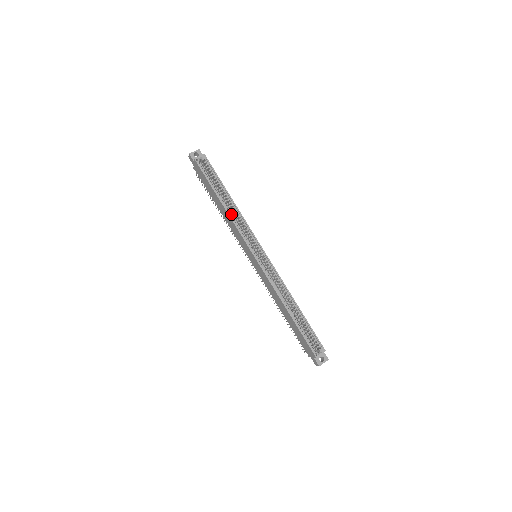
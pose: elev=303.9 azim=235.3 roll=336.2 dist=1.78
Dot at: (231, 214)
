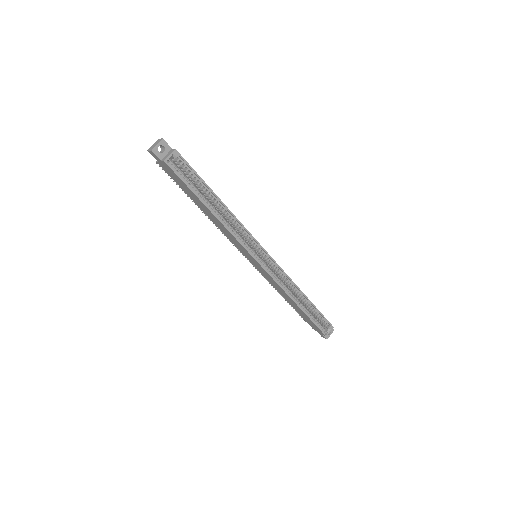
Dot at: (225, 222)
